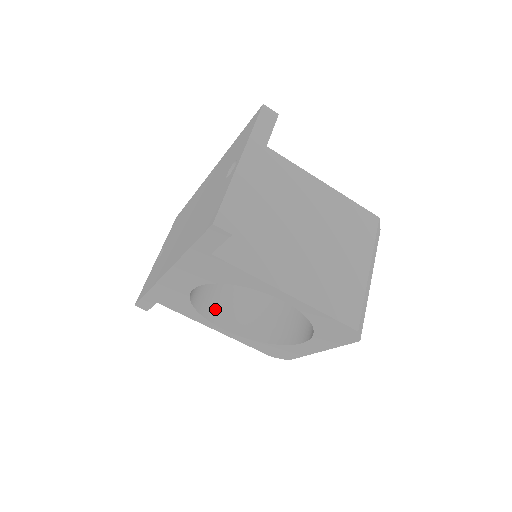
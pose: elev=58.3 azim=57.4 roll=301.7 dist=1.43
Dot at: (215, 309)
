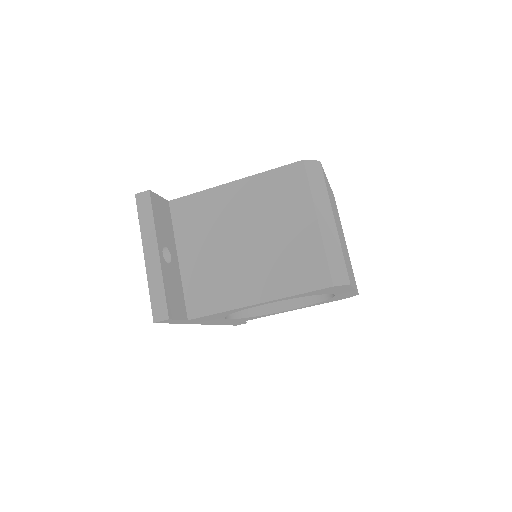
Dot at: occluded
